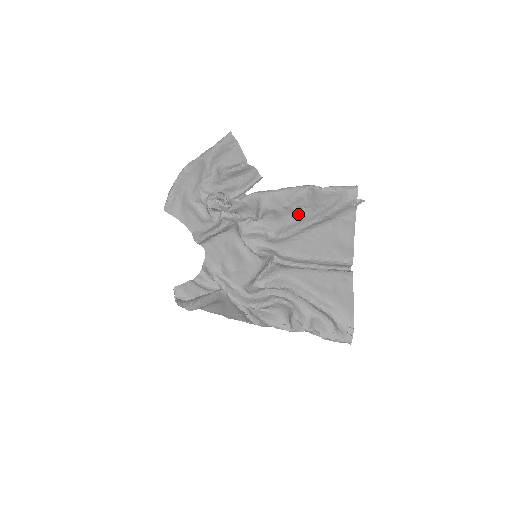
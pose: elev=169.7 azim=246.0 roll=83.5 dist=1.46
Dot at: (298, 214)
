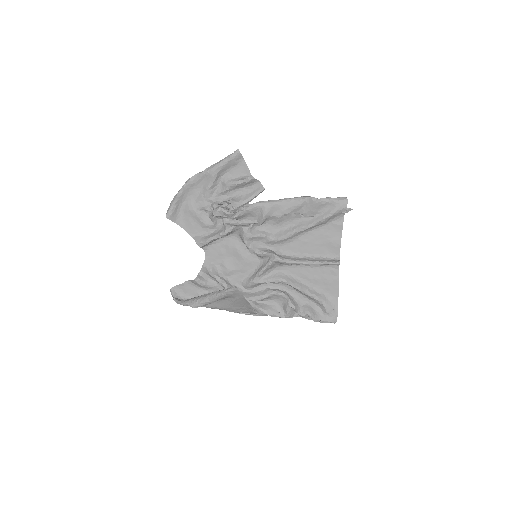
Dot at: (295, 220)
